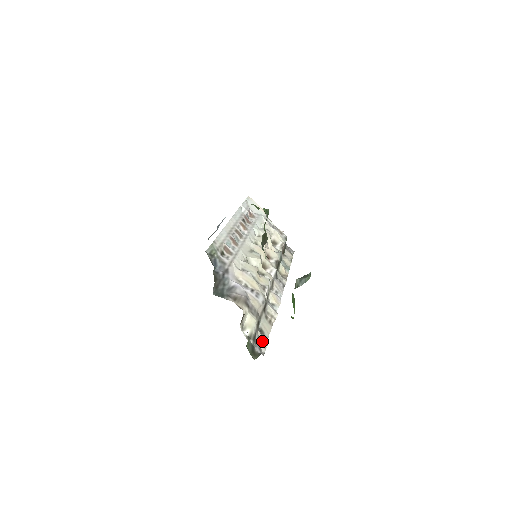
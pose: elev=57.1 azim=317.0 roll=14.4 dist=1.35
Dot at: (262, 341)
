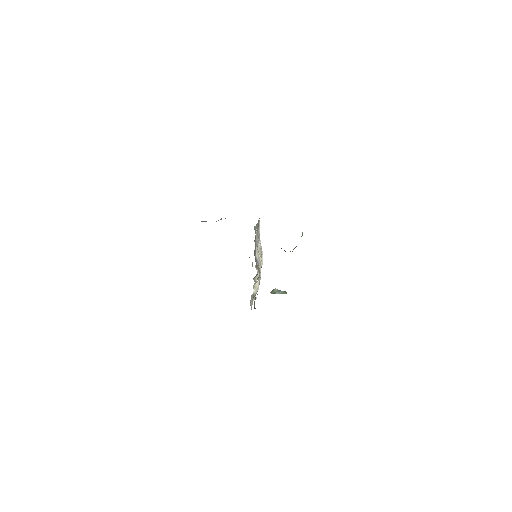
Dot at: (252, 304)
